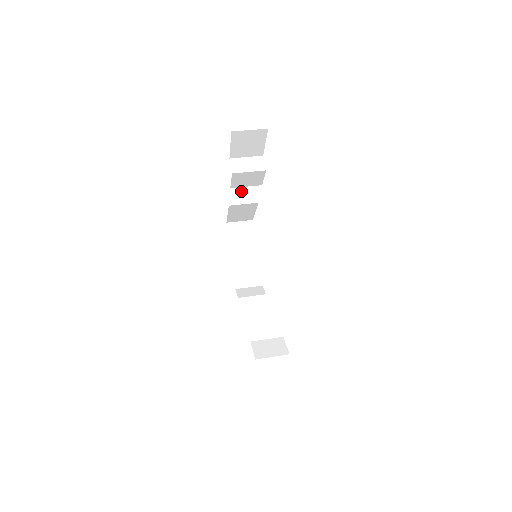
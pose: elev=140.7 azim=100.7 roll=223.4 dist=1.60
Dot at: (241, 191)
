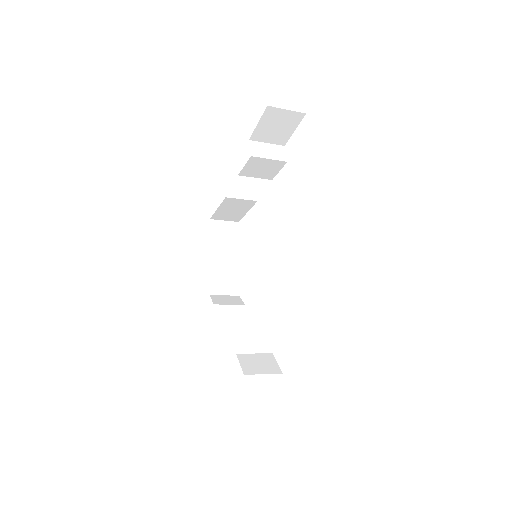
Dot at: (243, 184)
